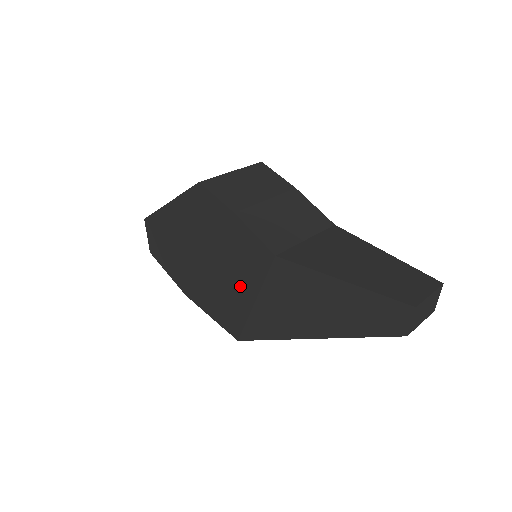
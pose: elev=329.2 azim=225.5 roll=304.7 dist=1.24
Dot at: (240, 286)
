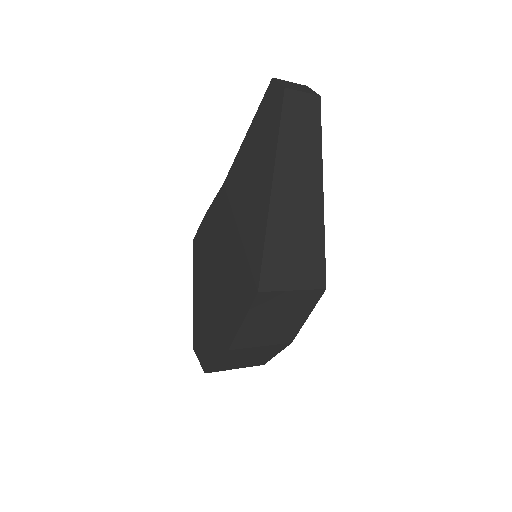
Dot at: (231, 245)
